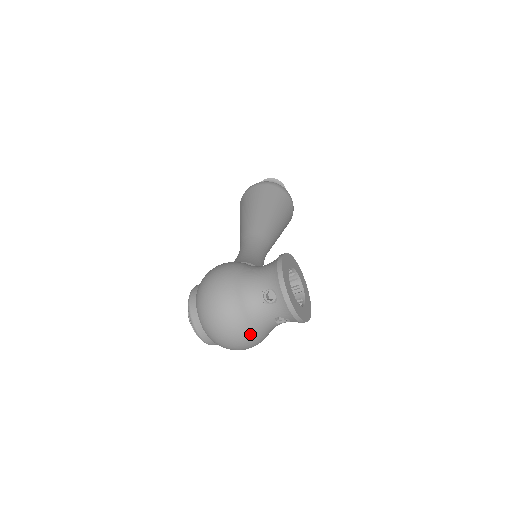
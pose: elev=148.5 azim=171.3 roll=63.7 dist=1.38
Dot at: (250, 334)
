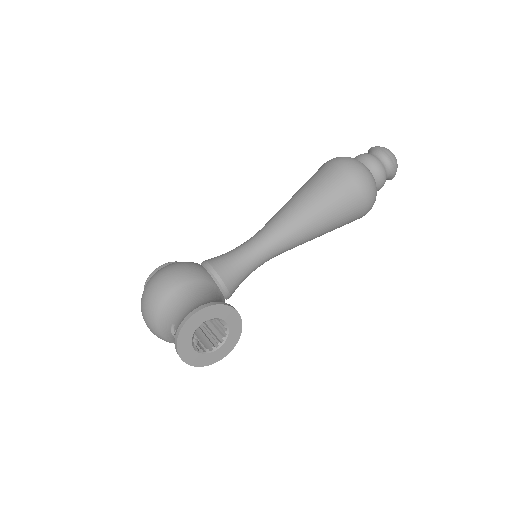
Dot at: (163, 339)
